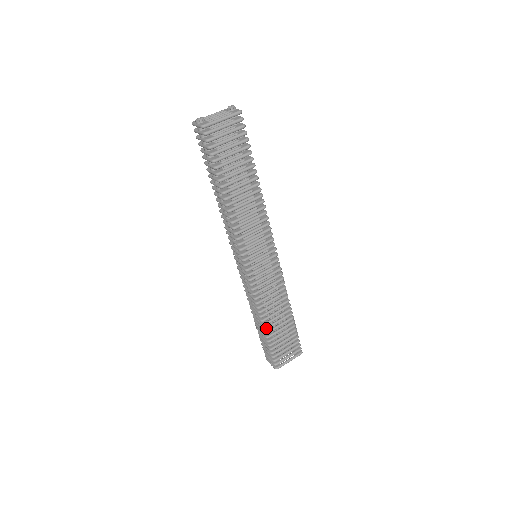
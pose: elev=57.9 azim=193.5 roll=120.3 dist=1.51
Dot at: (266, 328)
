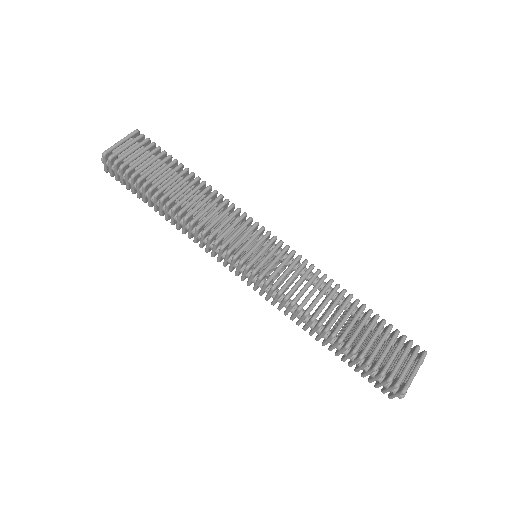
Dot at: (333, 332)
